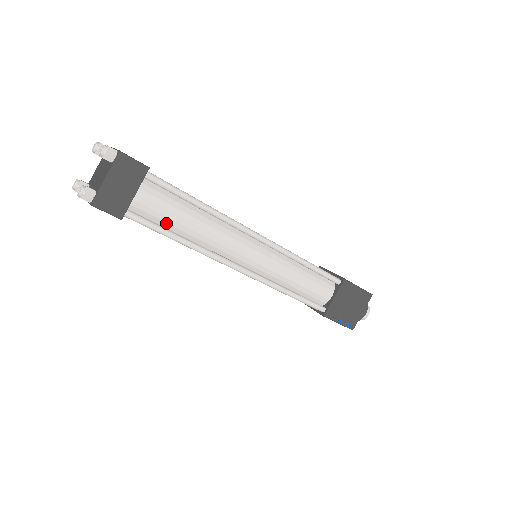
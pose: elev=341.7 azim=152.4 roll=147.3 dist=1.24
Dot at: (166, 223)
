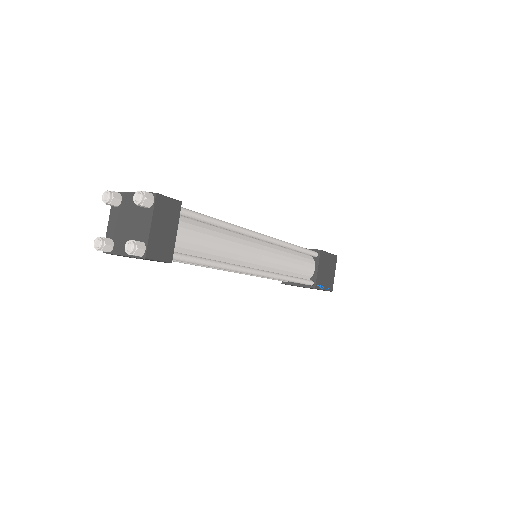
Dot at: (199, 252)
